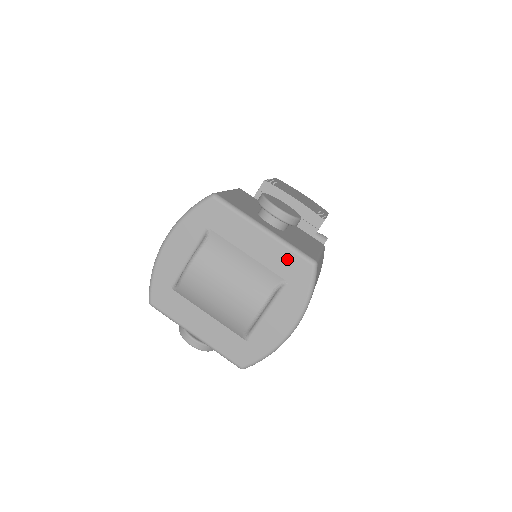
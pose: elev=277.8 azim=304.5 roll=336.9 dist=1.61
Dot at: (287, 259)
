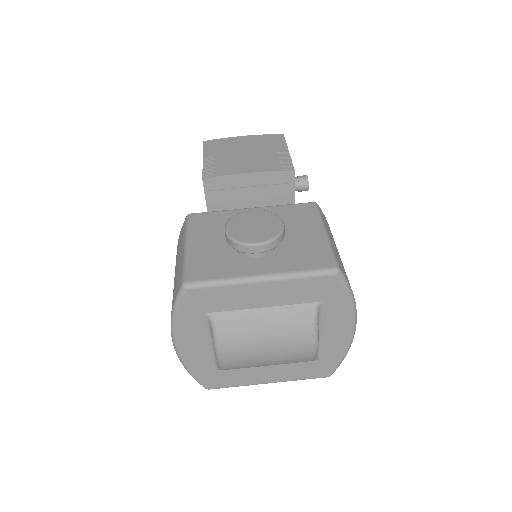
Dot at: (306, 287)
